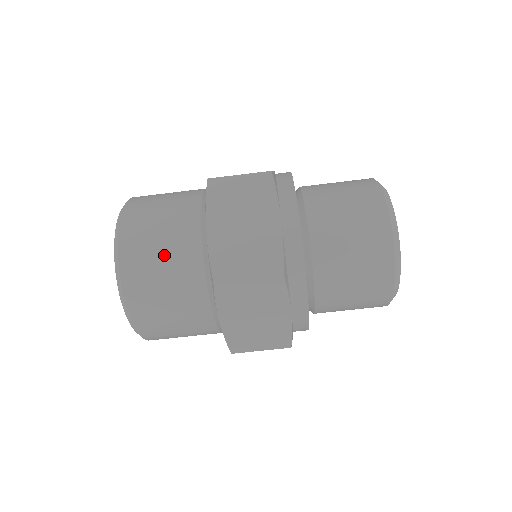
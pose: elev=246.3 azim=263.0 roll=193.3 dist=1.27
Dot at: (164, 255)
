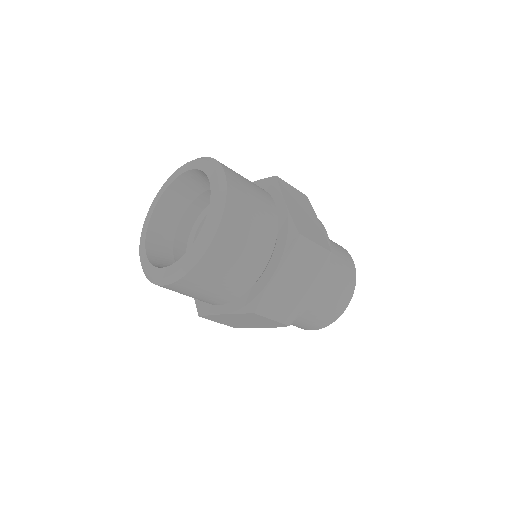
Dot at: (234, 270)
